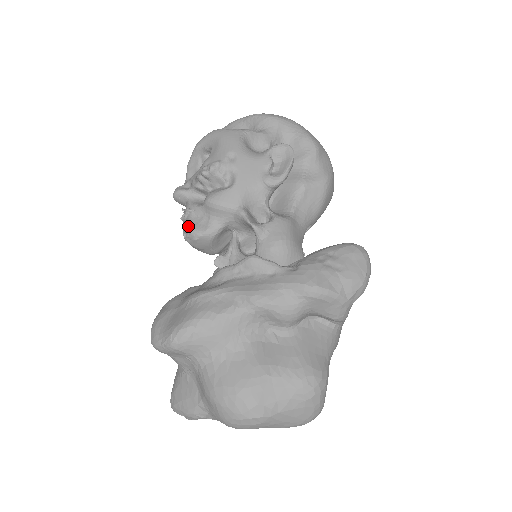
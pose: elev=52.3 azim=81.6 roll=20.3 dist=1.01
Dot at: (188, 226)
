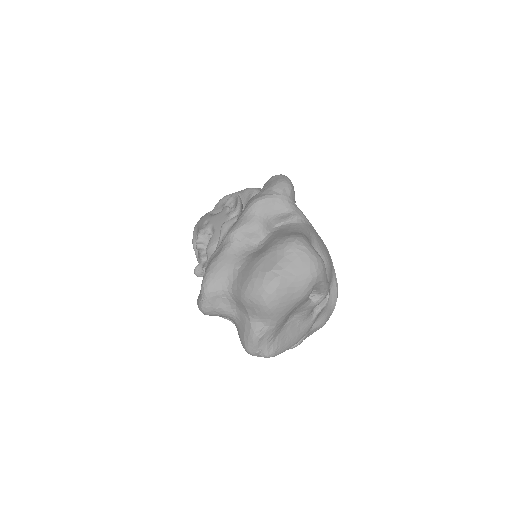
Dot at: occluded
